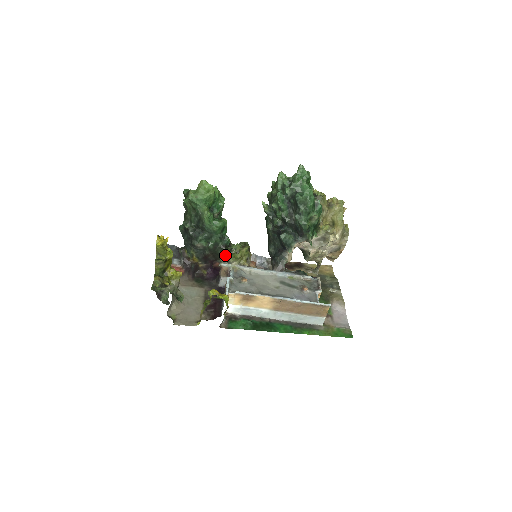
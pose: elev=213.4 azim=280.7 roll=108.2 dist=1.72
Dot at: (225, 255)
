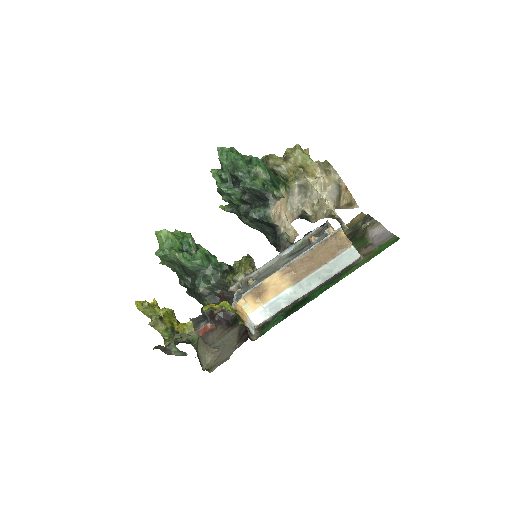
Dot at: (228, 278)
